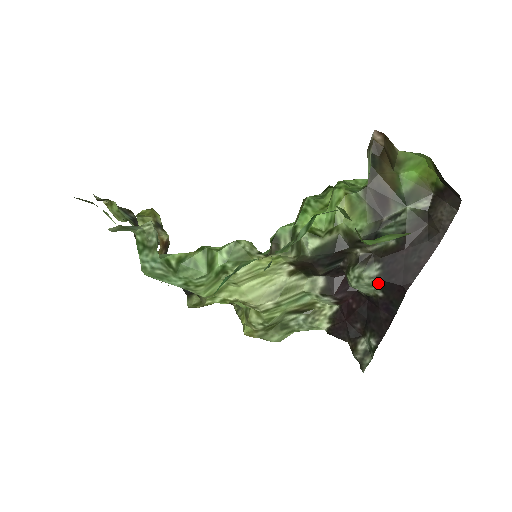
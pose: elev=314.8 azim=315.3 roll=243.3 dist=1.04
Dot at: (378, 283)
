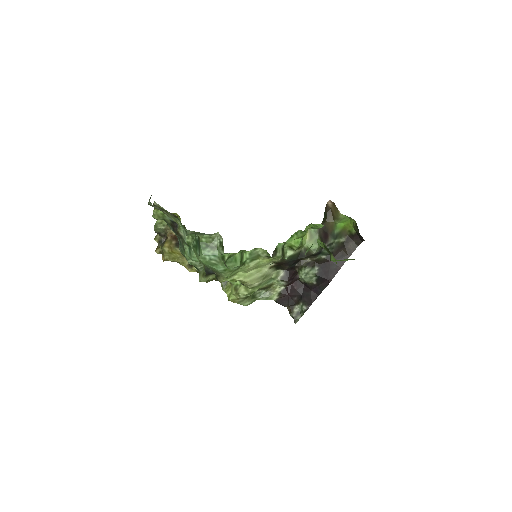
Dot at: (316, 277)
